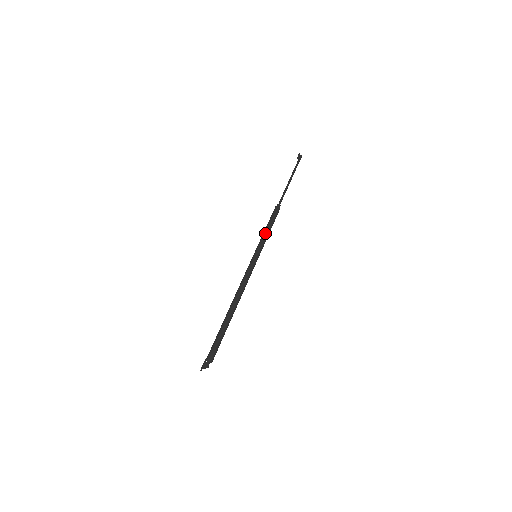
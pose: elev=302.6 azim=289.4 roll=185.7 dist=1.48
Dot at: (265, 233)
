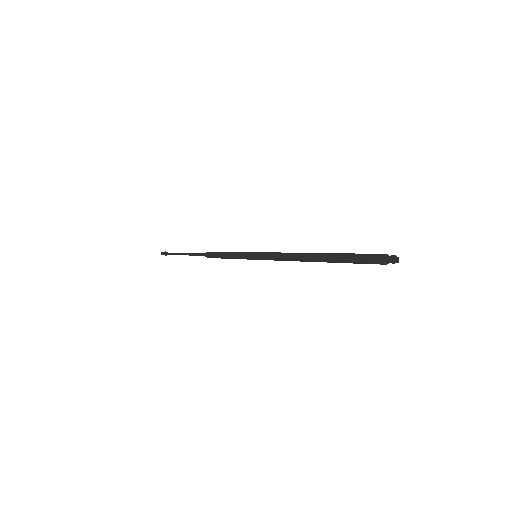
Dot at: (234, 252)
